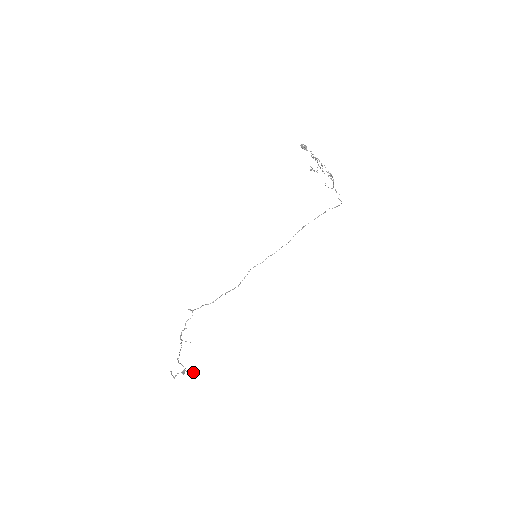
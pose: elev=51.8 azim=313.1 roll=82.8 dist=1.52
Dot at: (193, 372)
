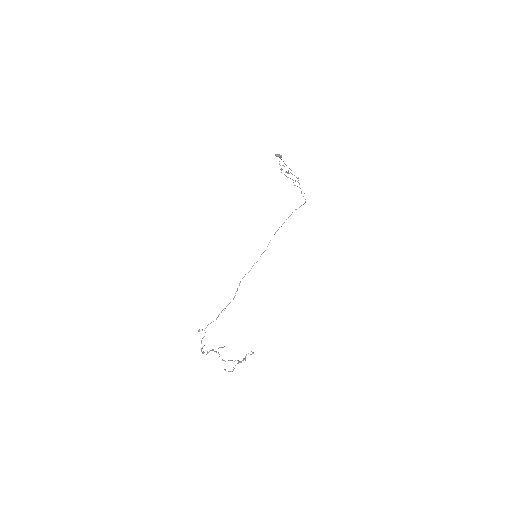
Dot at: occluded
